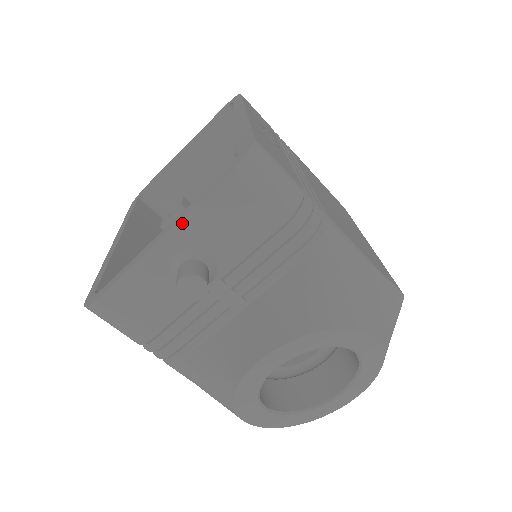
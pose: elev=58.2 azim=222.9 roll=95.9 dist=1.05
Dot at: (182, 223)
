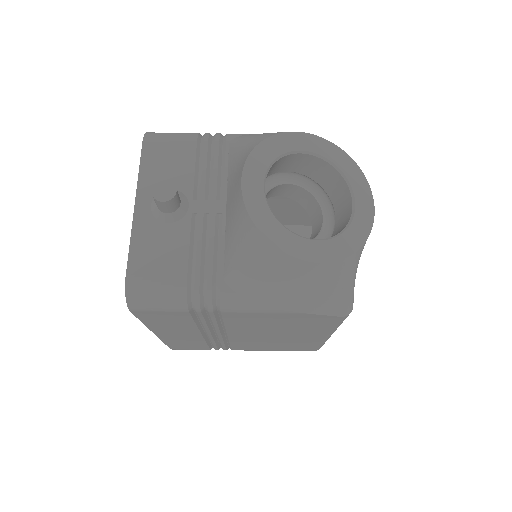
Dot at: (140, 186)
